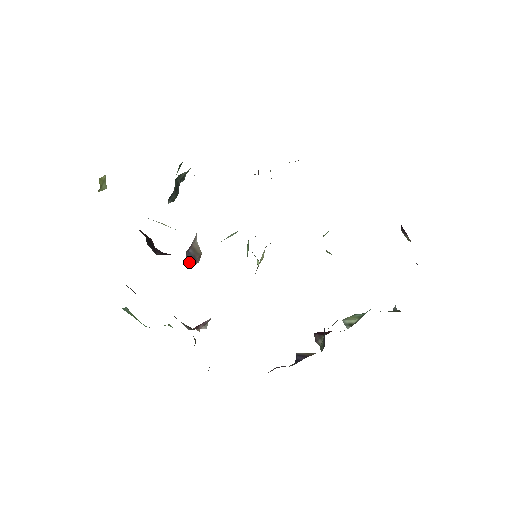
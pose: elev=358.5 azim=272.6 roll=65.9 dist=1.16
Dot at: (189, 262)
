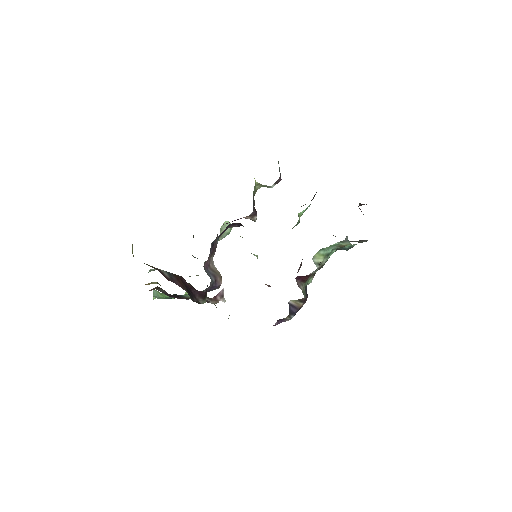
Dot at: (210, 277)
